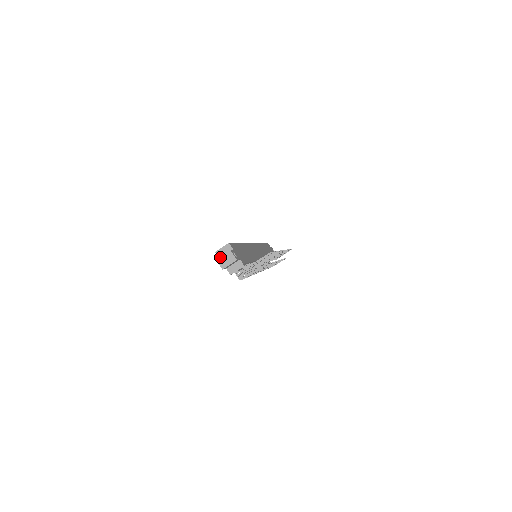
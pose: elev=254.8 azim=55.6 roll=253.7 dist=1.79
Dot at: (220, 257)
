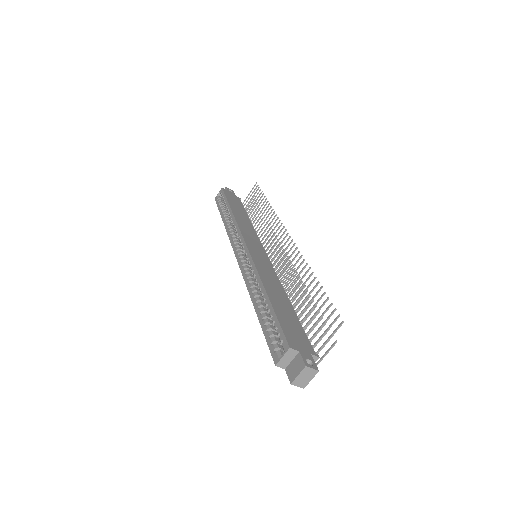
Dot at: (295, 379)
